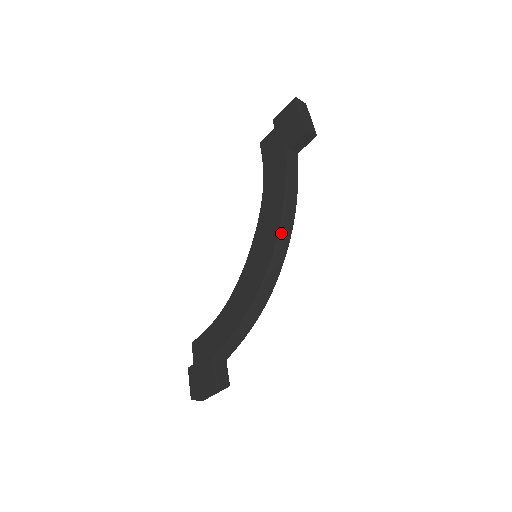
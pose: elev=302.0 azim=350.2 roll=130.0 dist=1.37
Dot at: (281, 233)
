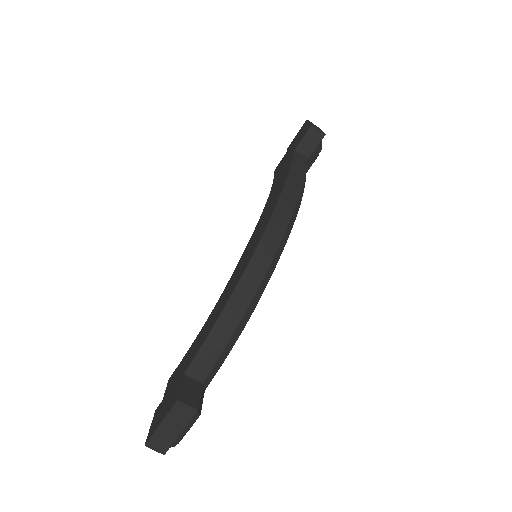
Dot at: (279, 207)
